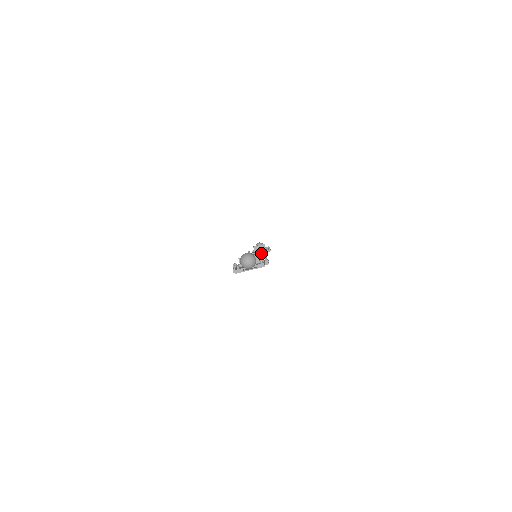
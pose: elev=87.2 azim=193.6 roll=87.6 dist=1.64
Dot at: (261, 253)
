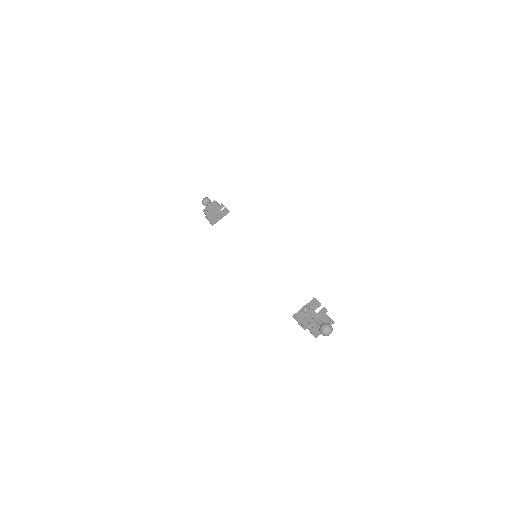
Dot at: occluded
